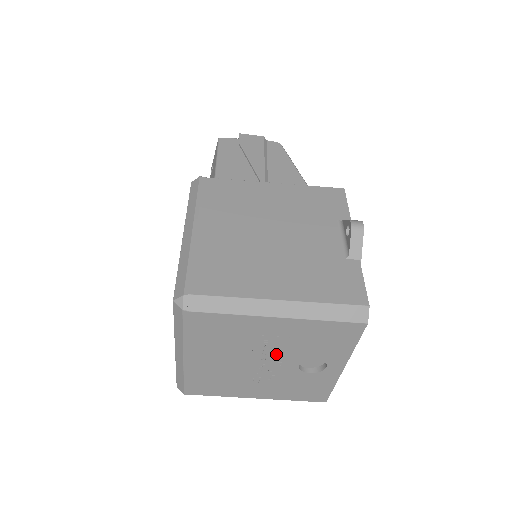
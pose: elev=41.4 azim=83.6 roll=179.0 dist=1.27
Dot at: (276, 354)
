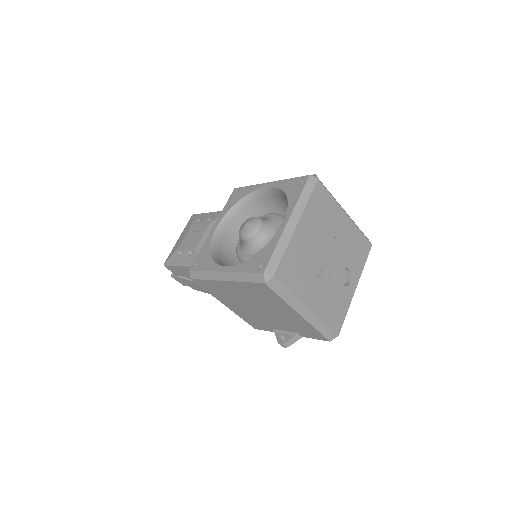
Dot at: (336, 251)
